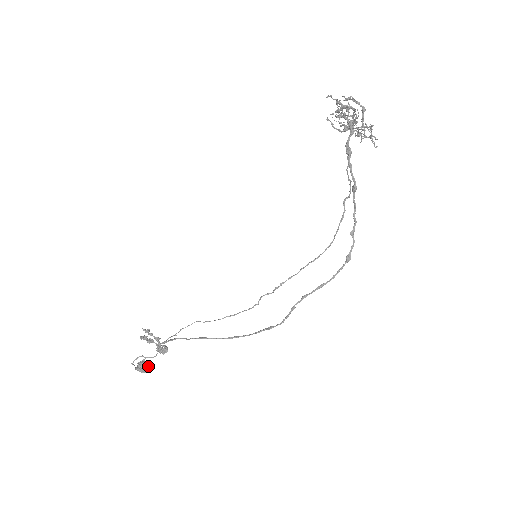
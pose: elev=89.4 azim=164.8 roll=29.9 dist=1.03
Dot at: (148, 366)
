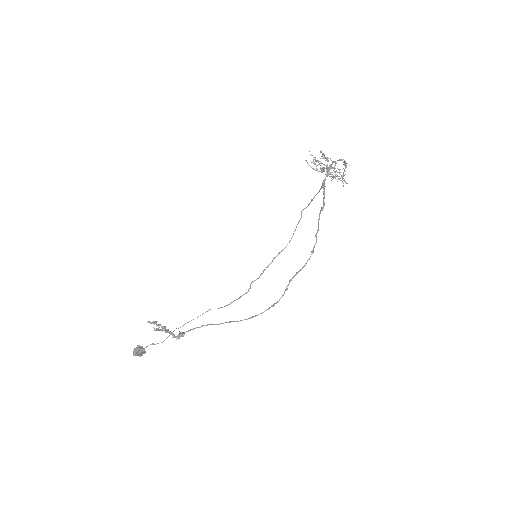
Dot at: (144, 350)
